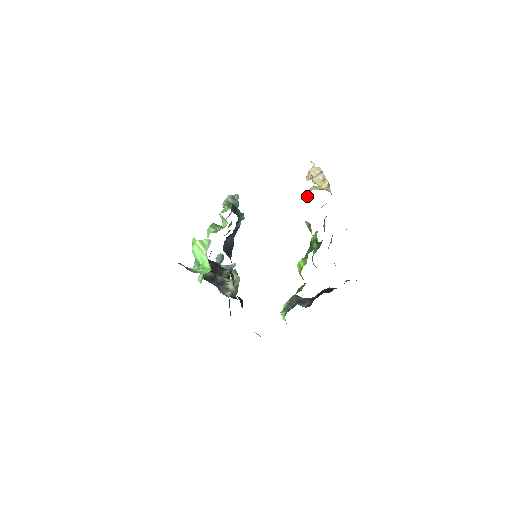
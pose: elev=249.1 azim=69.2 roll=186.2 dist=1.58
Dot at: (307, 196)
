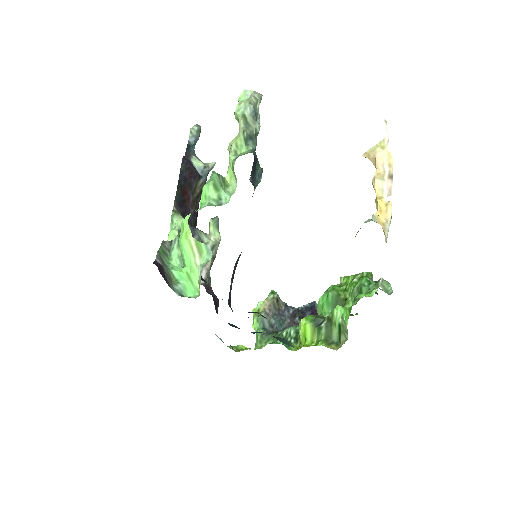
Dot at: occluded
